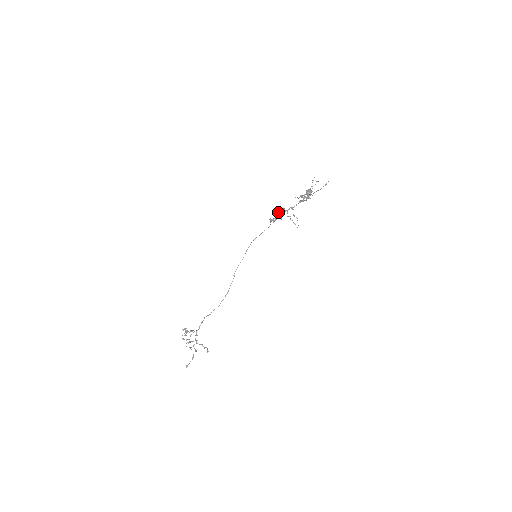
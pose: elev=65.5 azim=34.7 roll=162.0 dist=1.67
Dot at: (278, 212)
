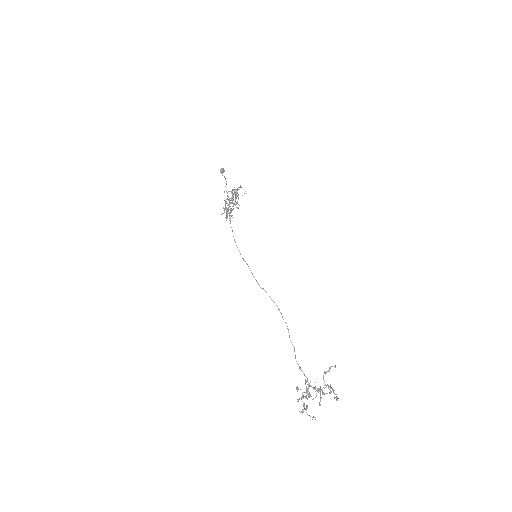
Dot at: (224, 208)
